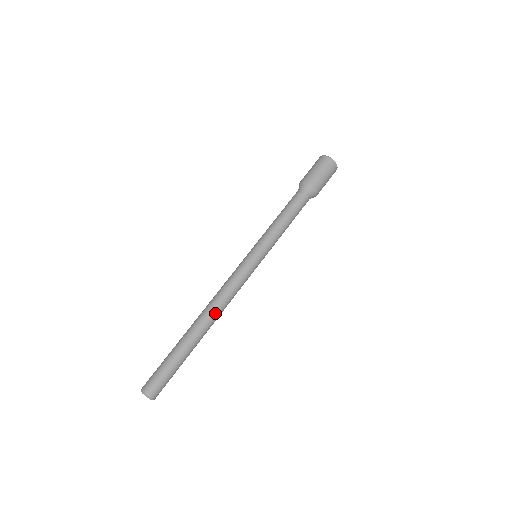
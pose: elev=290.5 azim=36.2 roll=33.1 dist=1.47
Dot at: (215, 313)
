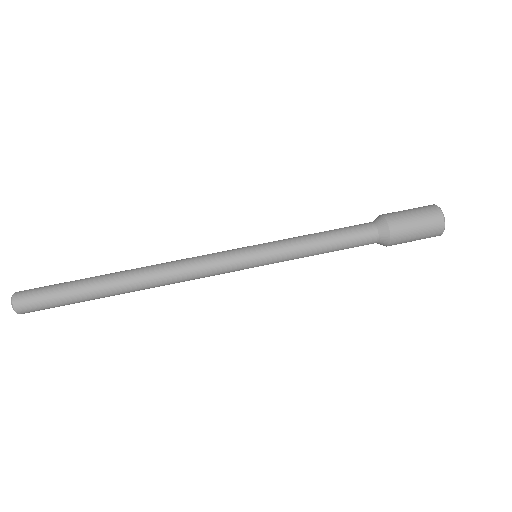
Dot at: (155, 283)
